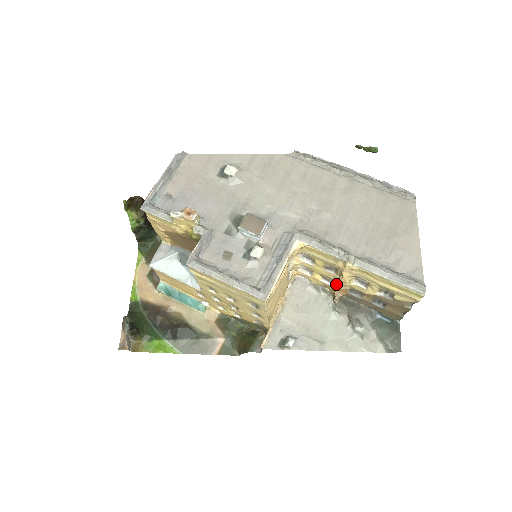
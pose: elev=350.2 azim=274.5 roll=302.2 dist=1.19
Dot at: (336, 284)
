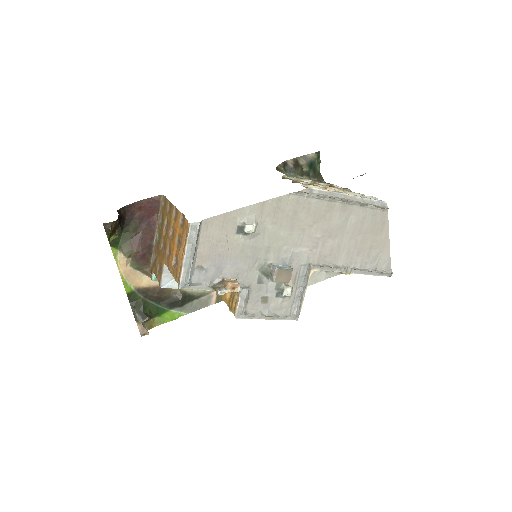
Dot at: occluded
